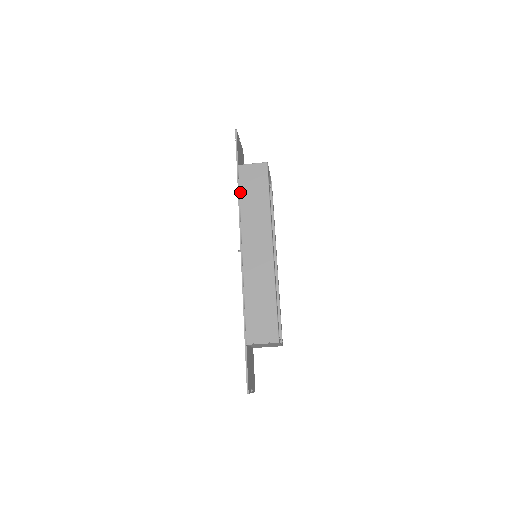
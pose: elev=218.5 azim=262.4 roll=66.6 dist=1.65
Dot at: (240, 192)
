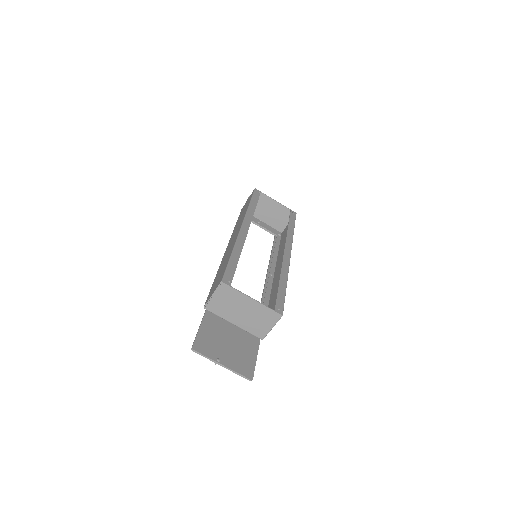
Dot at: occluded
